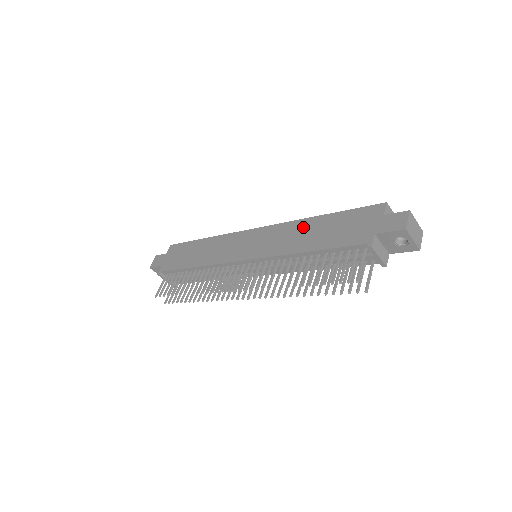
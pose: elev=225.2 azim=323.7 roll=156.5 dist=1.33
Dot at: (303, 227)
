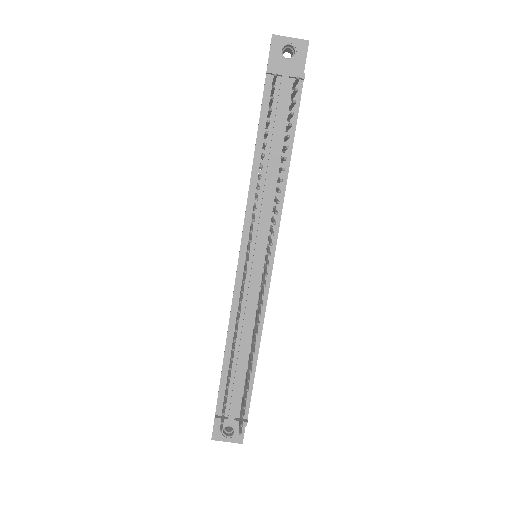
Dot at: occluded
